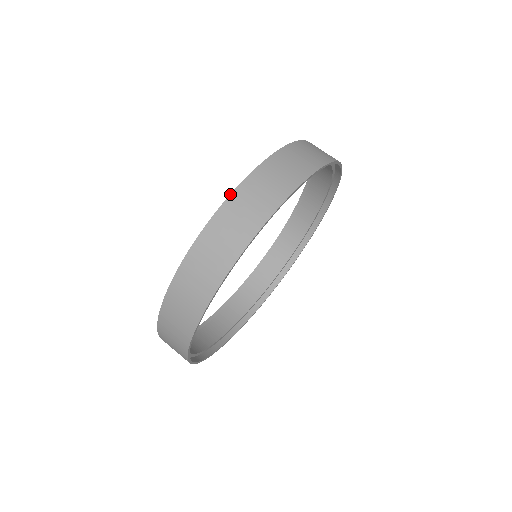
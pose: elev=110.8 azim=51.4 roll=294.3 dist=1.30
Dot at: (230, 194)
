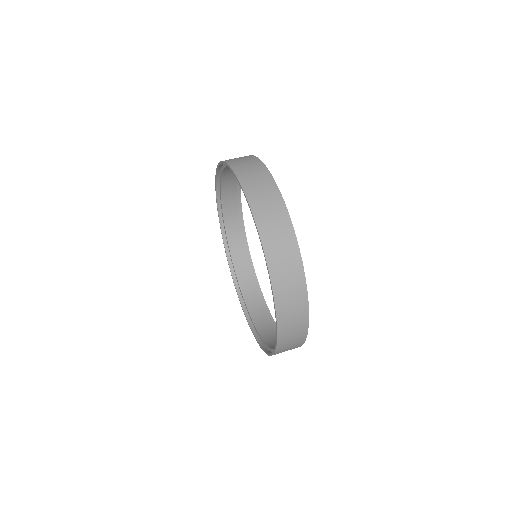
Dot at: (263, 252)
